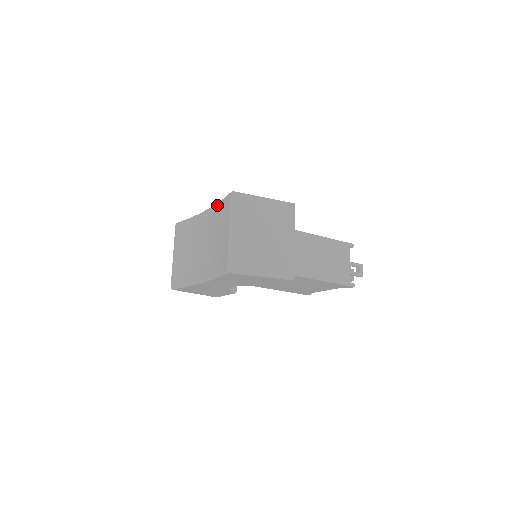
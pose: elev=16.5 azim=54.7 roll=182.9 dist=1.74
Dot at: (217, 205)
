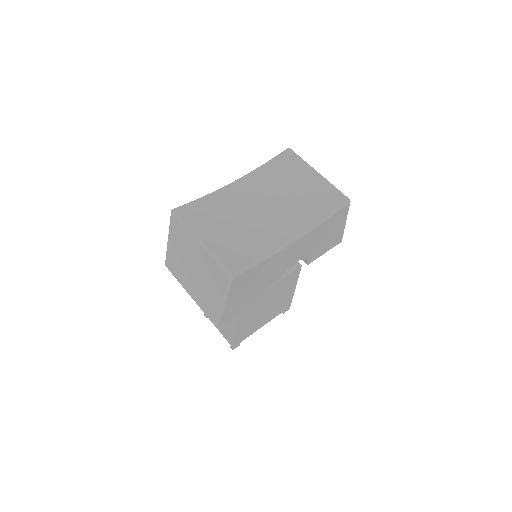
Dot at: (262, 168)
